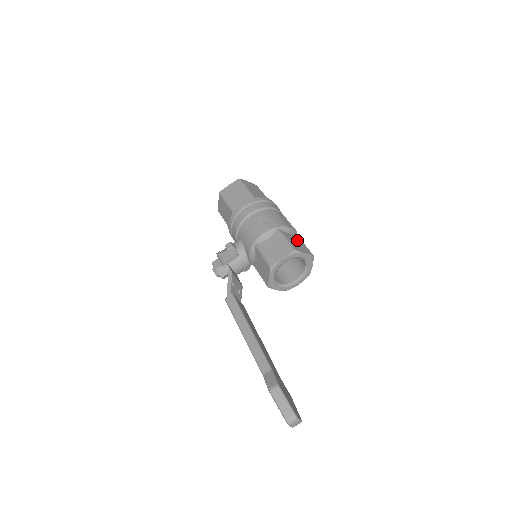
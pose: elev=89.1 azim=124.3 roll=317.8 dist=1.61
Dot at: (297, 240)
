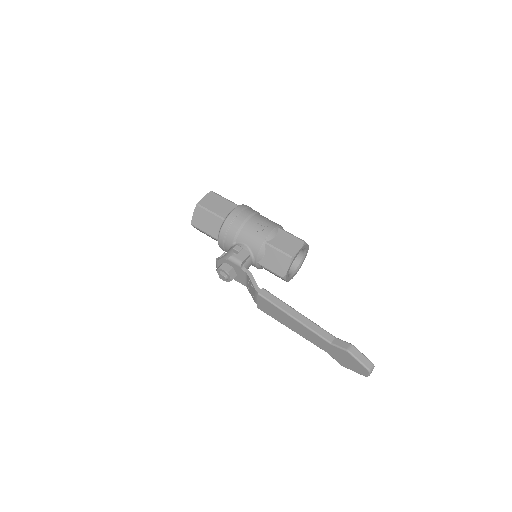
Dot at: occluded
